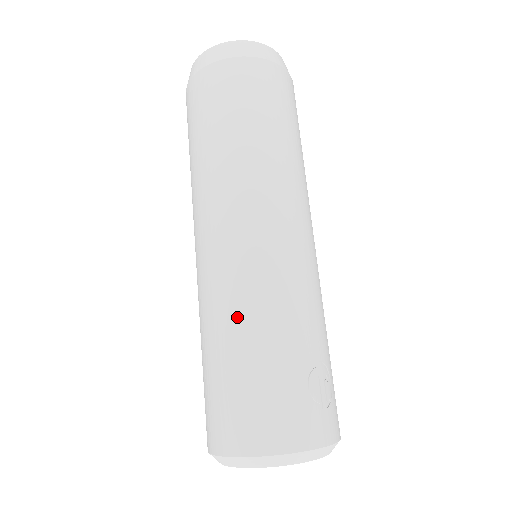
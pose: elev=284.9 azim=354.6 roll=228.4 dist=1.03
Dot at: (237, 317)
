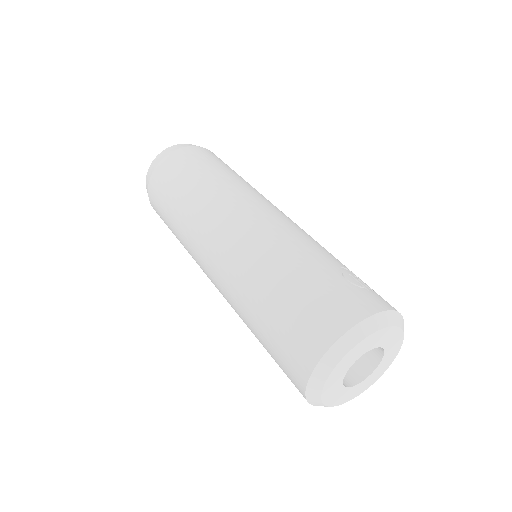
Dot at: (263, 267)
